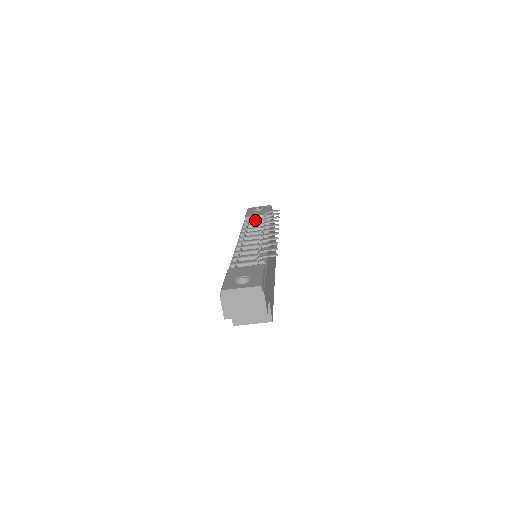
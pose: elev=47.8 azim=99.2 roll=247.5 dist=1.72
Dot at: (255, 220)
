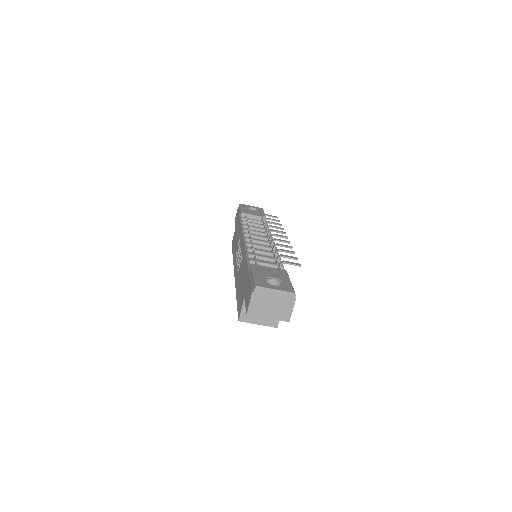
Dot at: occluded
